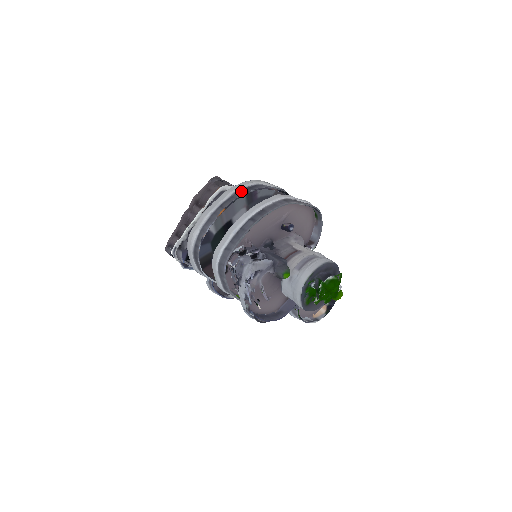
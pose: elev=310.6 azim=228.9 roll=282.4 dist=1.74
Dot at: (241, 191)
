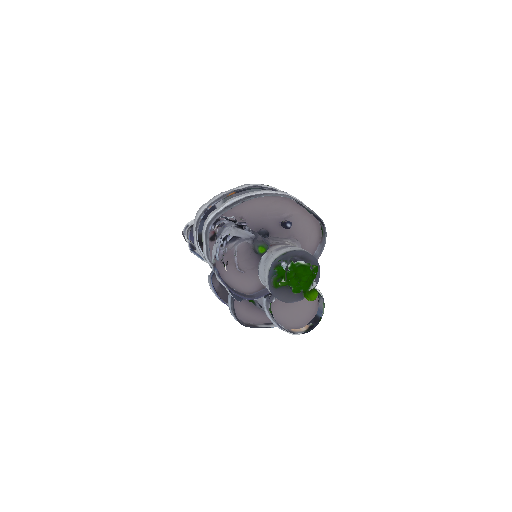
Dot at: (257, 186)
